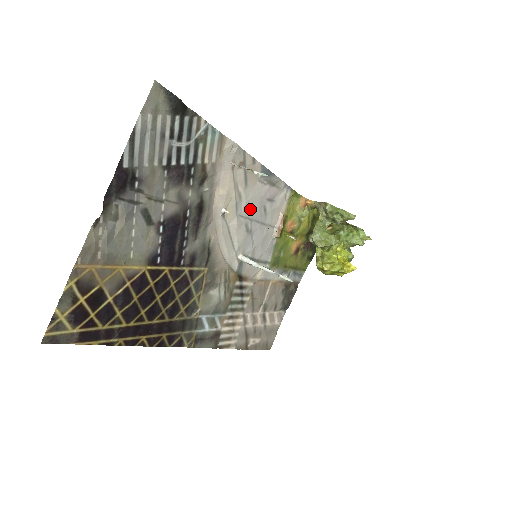
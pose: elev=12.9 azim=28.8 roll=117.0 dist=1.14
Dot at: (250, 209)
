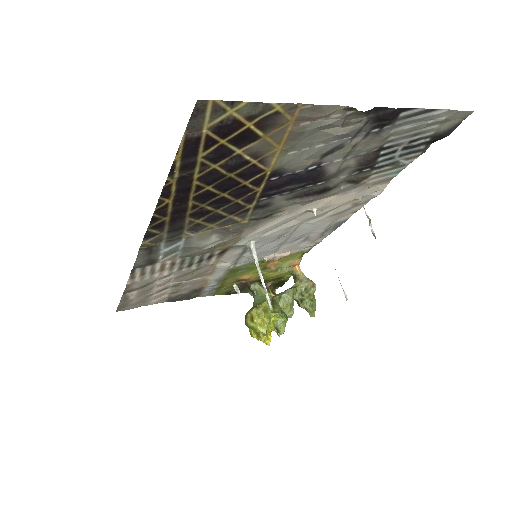
Dot at: (304, 228)
